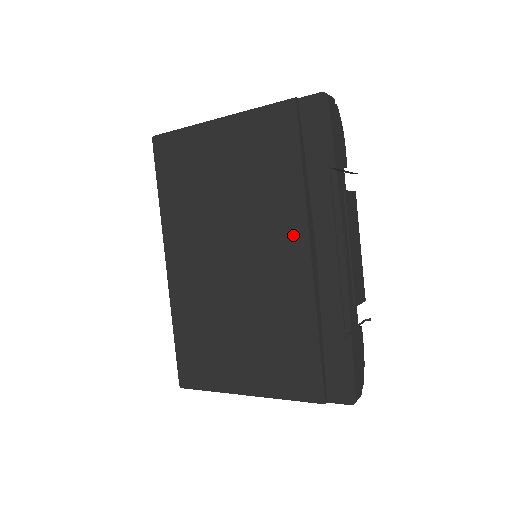
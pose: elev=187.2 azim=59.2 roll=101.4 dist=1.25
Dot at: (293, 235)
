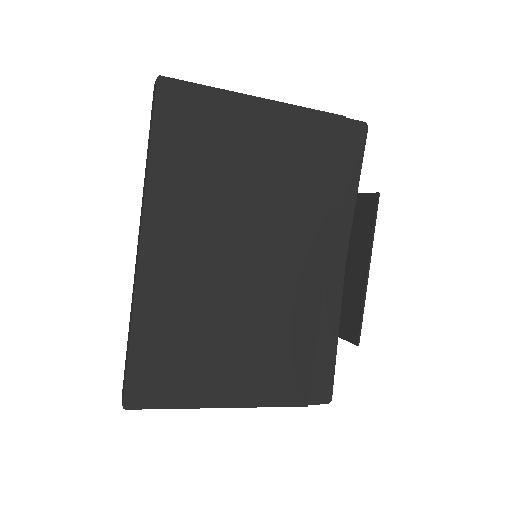
Dot at: (314, 244)
